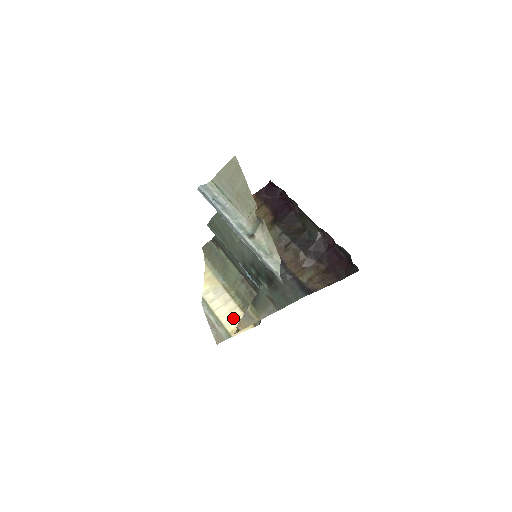
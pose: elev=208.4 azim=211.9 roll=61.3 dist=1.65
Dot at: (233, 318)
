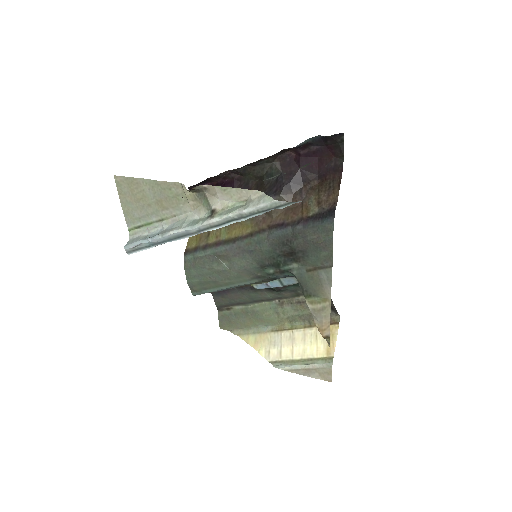
Dot at: (314, 342)
